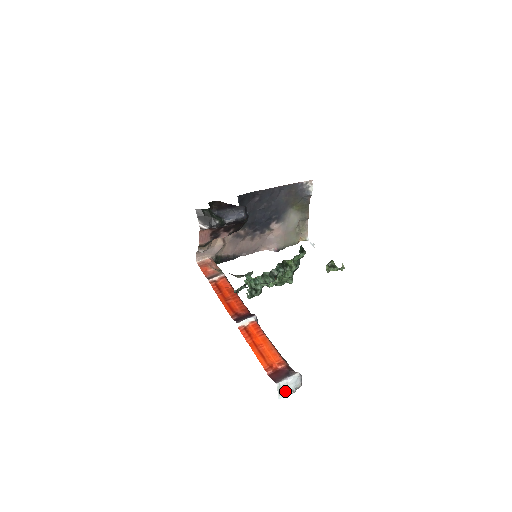
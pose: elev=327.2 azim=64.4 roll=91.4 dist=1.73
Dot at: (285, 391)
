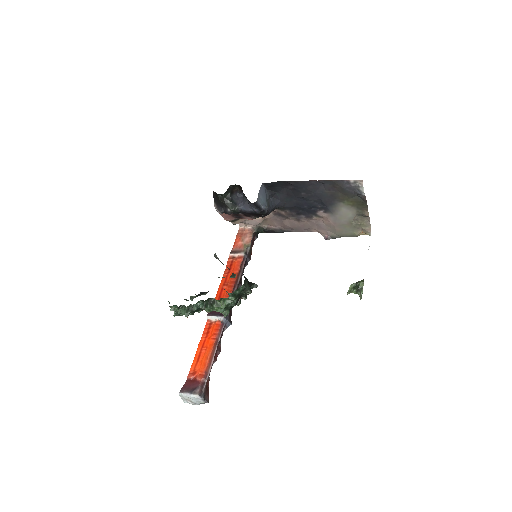
Dot at: (187, 401)
